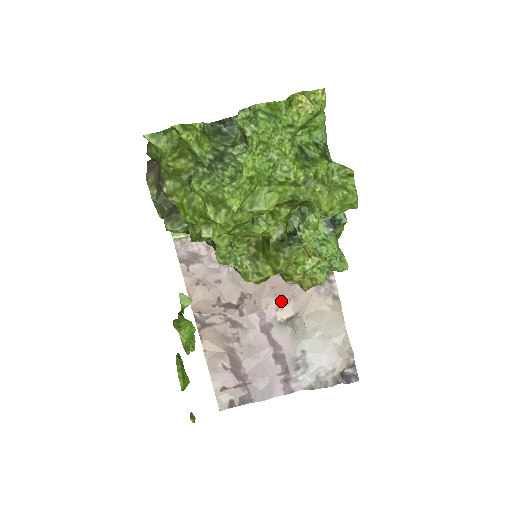
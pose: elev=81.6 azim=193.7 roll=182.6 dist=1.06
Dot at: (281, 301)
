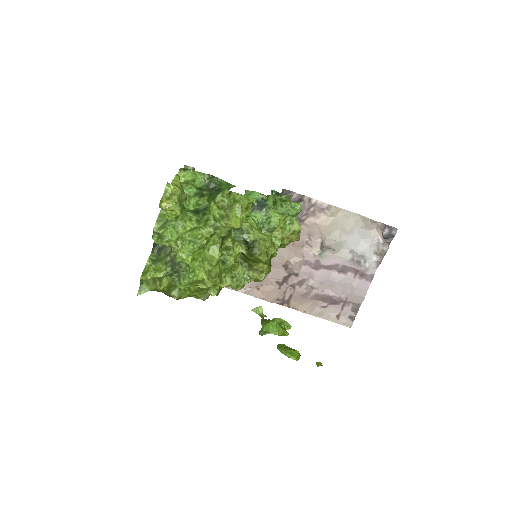
Dot at: (306, 244)
